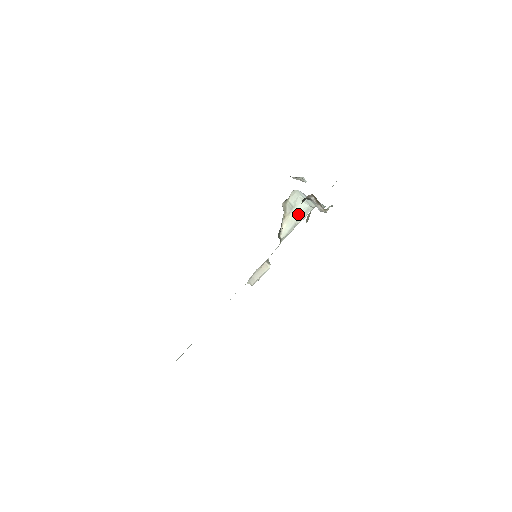
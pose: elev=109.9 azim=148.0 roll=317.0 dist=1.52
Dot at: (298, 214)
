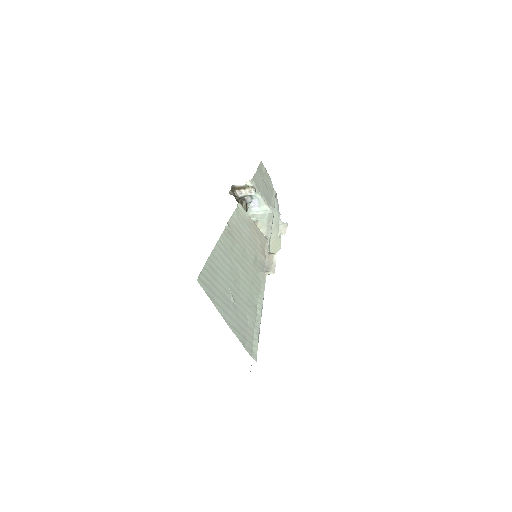
Dot at: (265, 220)
